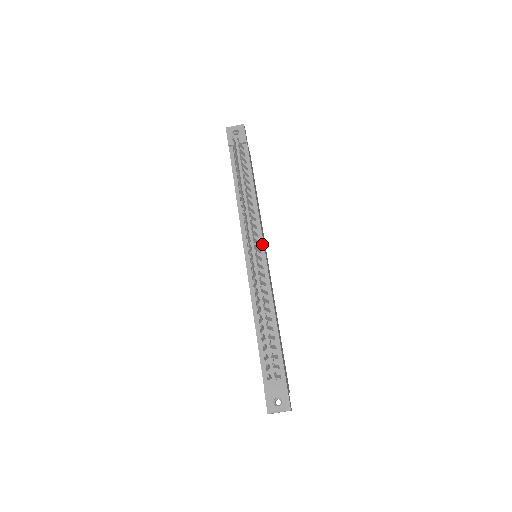
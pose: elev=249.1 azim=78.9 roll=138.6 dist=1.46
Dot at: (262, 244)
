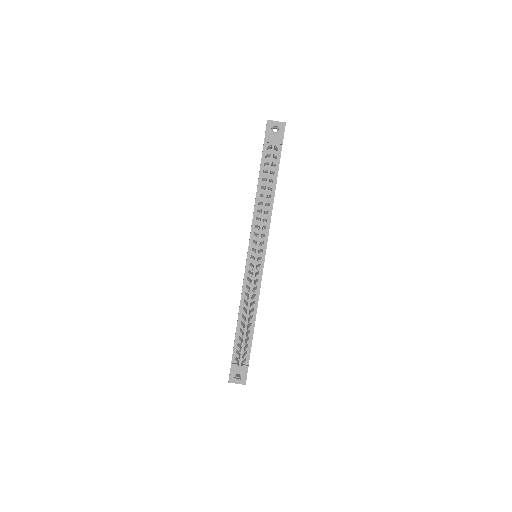
Dot at: (264, 252)
